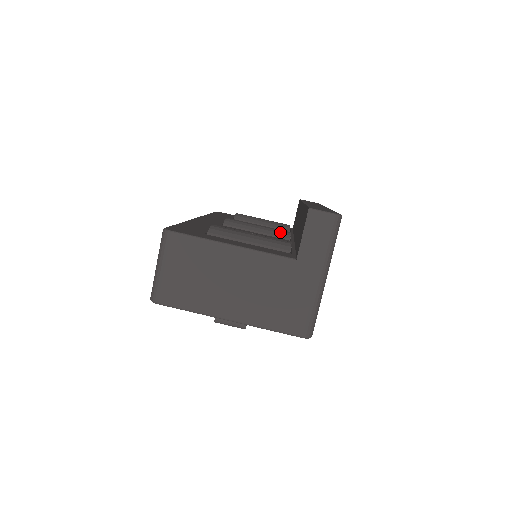
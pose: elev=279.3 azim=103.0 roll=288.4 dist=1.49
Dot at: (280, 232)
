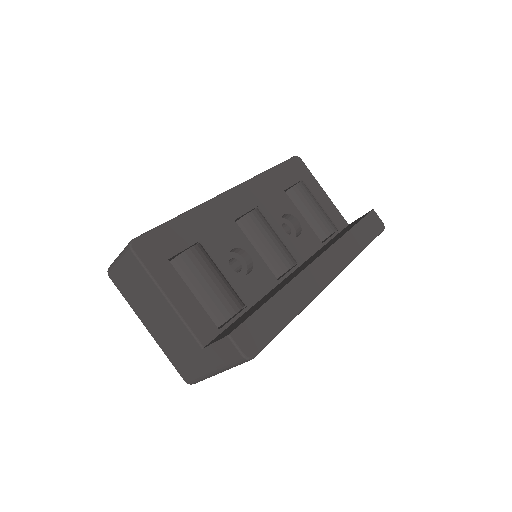
Dot at: (280, 263)
